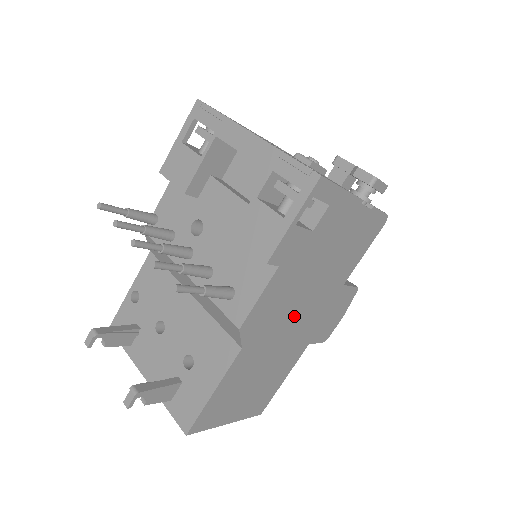
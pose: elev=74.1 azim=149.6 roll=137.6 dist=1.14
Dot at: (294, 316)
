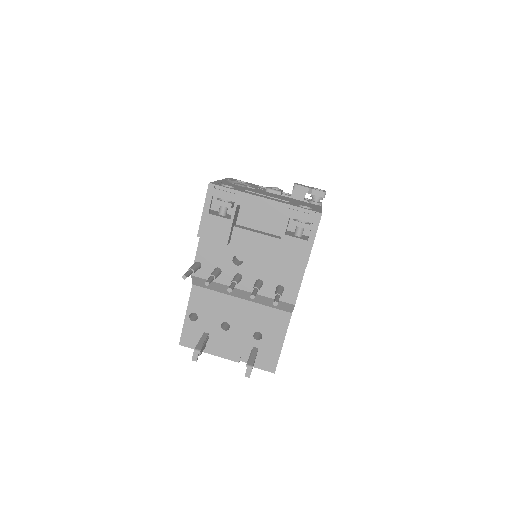
Dot at: occluded
